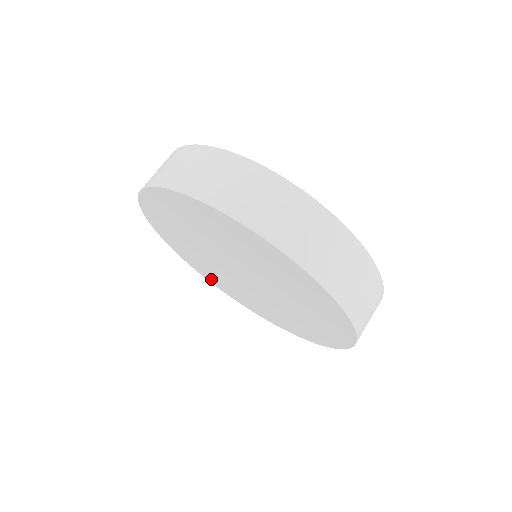
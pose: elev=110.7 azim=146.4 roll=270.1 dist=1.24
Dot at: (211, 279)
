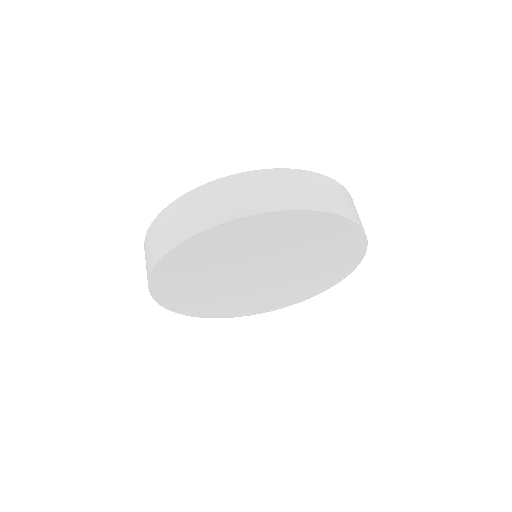
Dot at: (176, 303)
